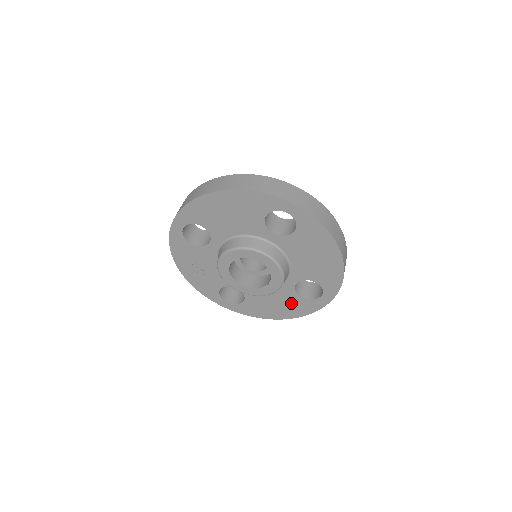
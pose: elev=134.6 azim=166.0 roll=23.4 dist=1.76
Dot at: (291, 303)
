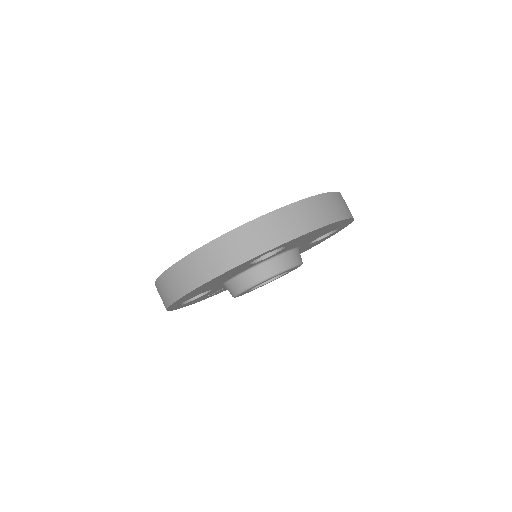
Dot at: occluded
